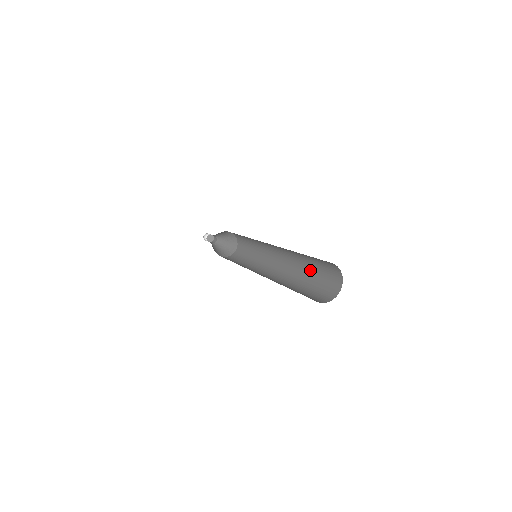
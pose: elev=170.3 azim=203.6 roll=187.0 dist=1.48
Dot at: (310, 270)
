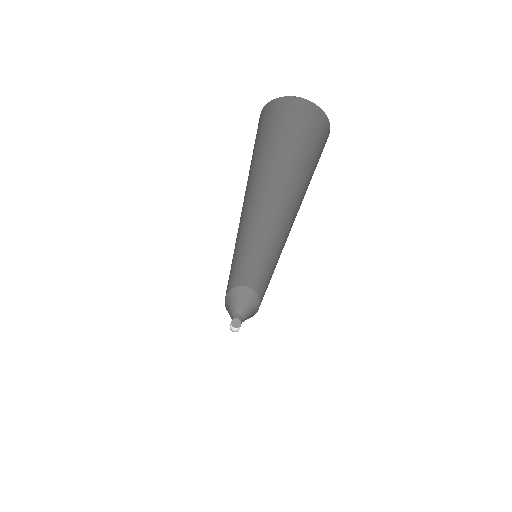
Dot at: (300, 179)
